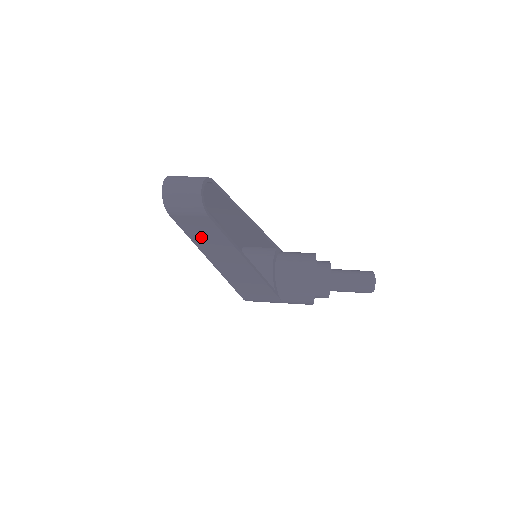
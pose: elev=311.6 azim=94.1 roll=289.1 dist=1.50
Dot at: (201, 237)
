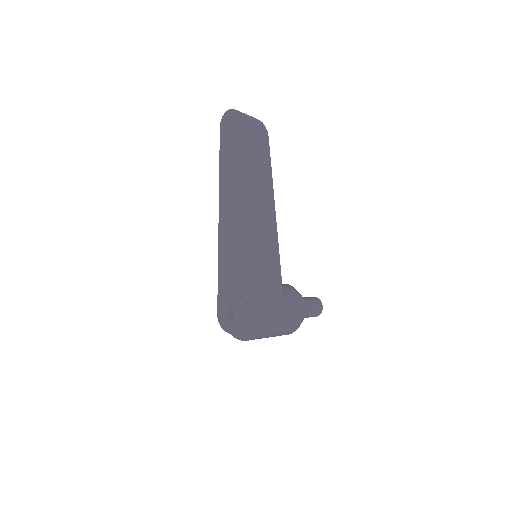
Dot at: (256, 171)
